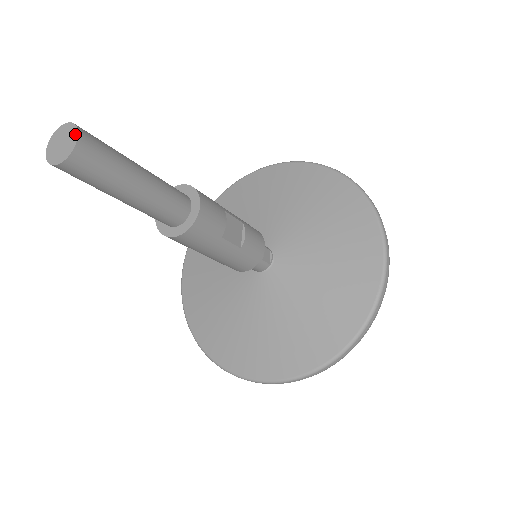
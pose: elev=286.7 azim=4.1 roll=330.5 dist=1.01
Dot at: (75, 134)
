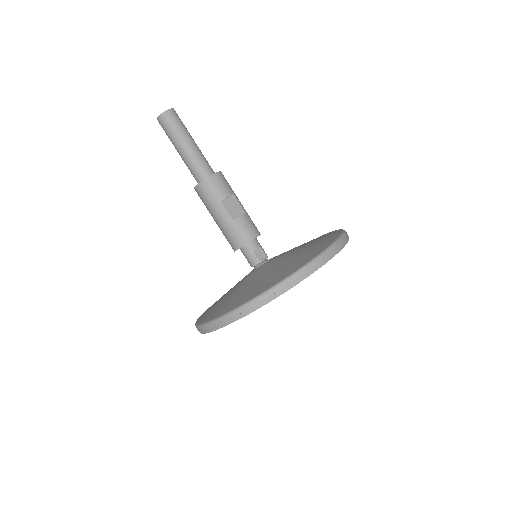
Dot at: (170, 109)
